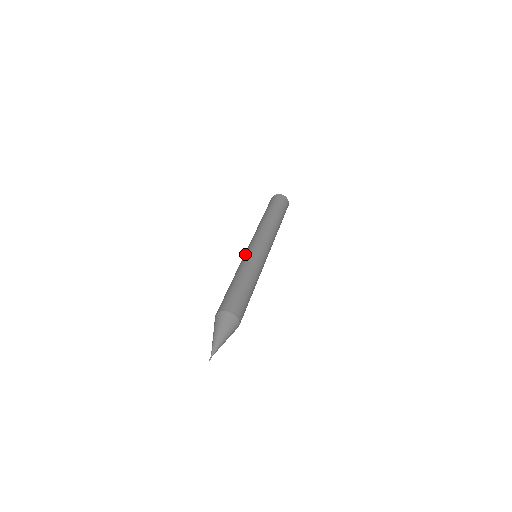
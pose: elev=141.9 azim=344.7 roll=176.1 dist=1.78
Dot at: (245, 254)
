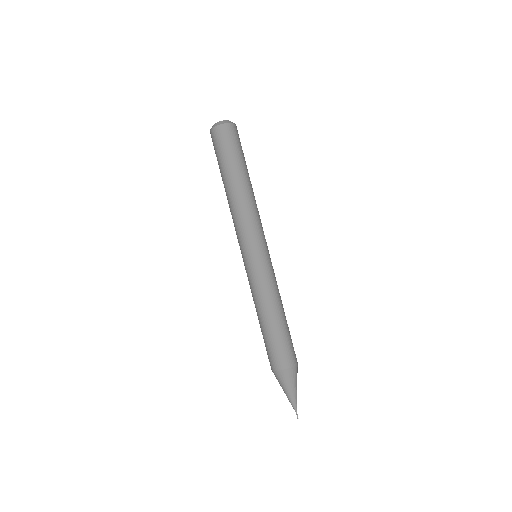
Dot at: occluded
